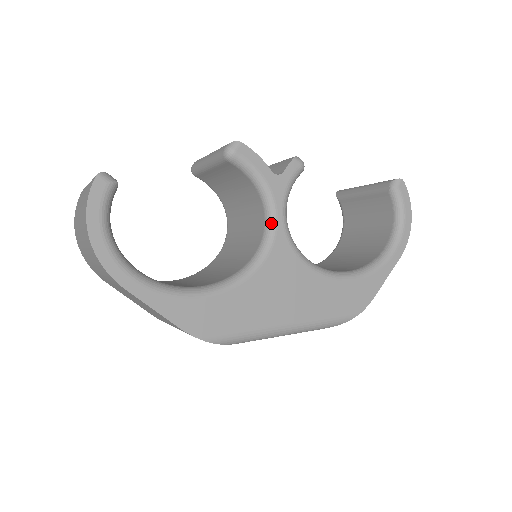
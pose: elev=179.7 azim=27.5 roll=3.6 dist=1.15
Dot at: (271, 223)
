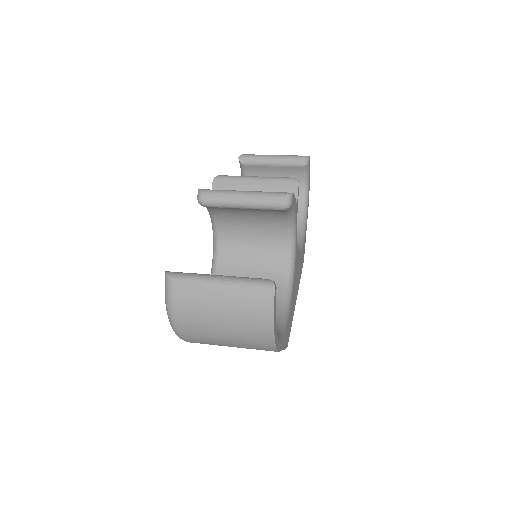
Dot at: (294, 240)
